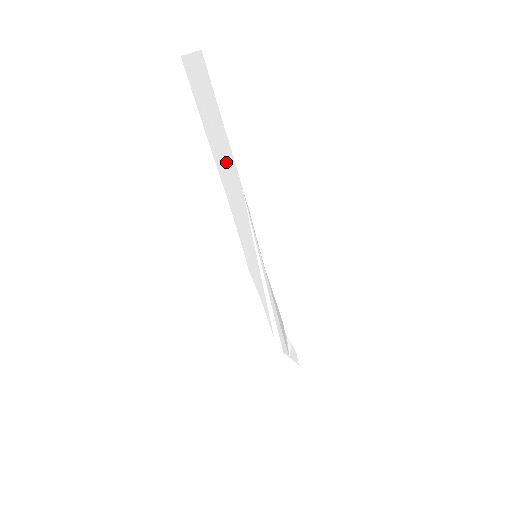
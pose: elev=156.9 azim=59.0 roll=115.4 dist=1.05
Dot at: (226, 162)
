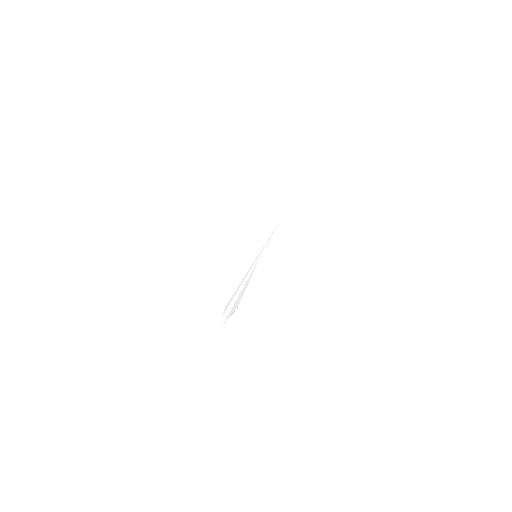
Dot at: (281, 204)
